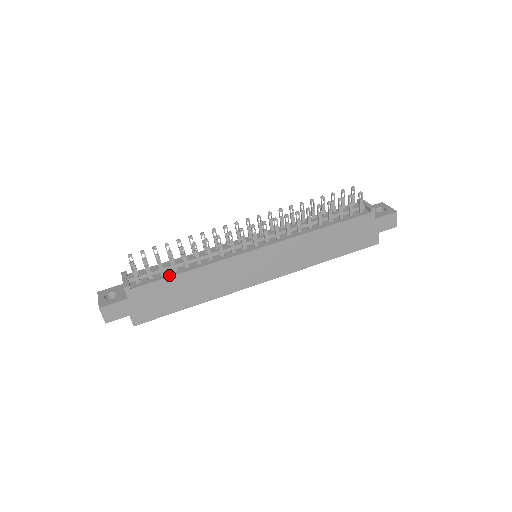
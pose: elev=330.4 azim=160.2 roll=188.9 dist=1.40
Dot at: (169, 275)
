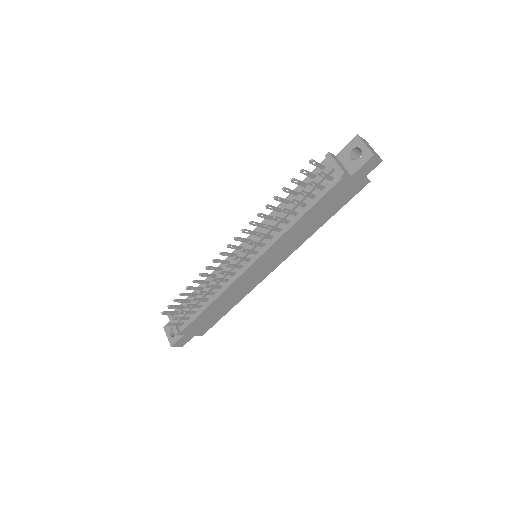
Dot at: (199, 313)
